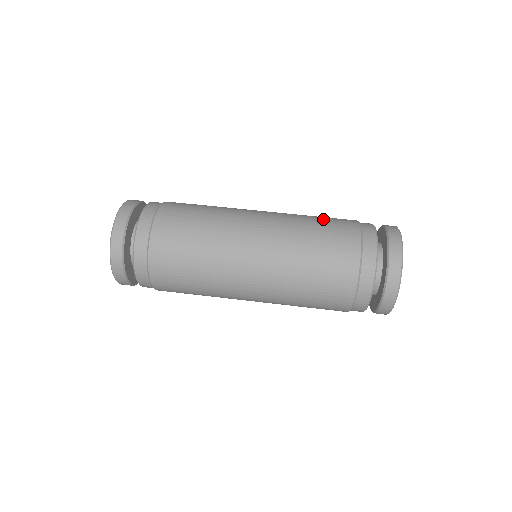
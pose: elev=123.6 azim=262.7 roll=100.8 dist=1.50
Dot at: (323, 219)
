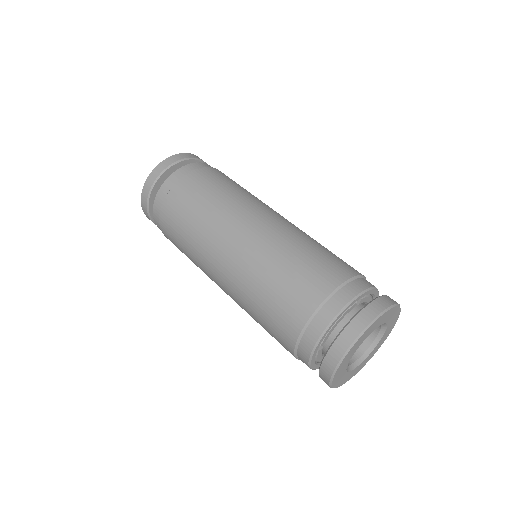
Dot at: (328, 251)
